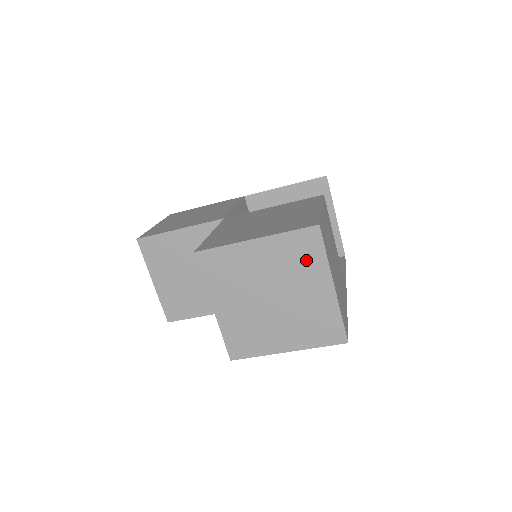
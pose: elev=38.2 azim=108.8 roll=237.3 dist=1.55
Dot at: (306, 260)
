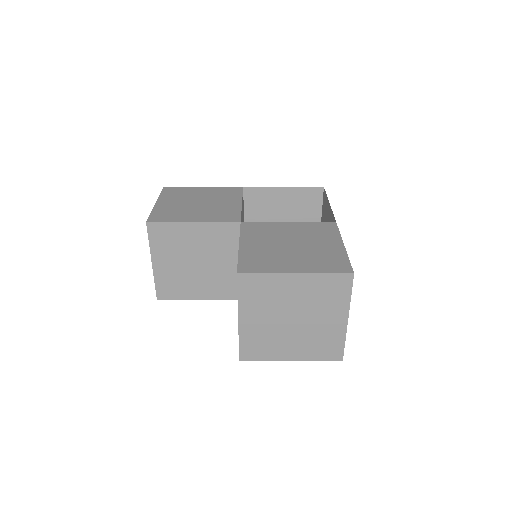
Dot at: (333, 297)
